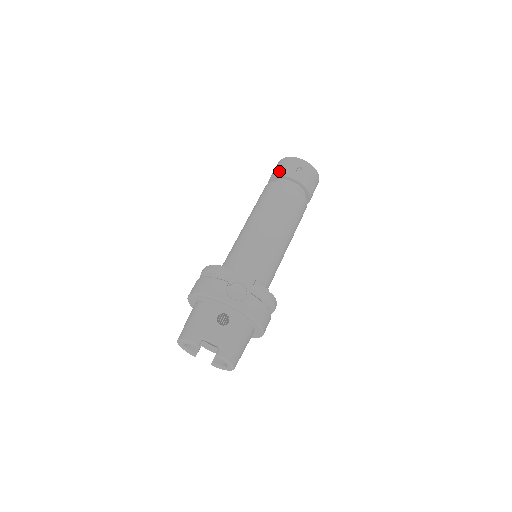
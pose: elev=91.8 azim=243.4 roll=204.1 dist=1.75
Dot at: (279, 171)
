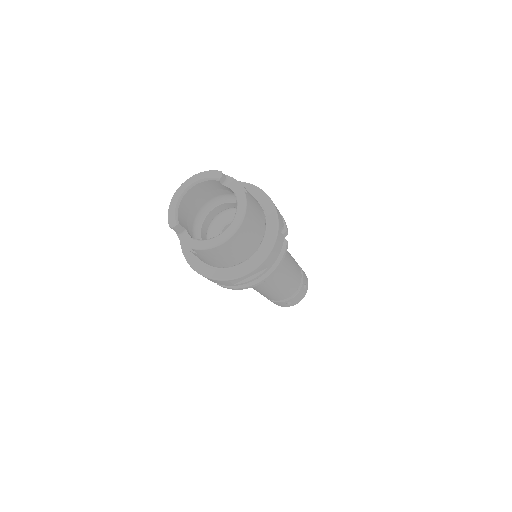
Dot at: occluded
